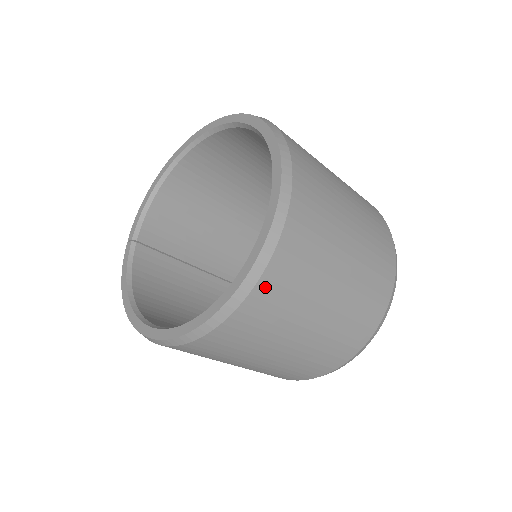
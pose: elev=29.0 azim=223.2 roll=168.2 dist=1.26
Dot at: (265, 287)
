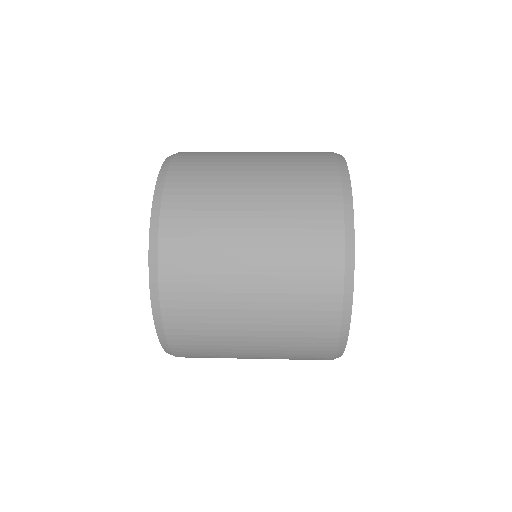
Dot at: (170, 298)
